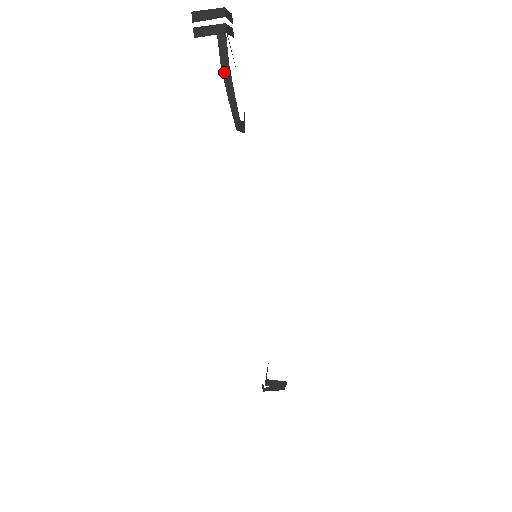
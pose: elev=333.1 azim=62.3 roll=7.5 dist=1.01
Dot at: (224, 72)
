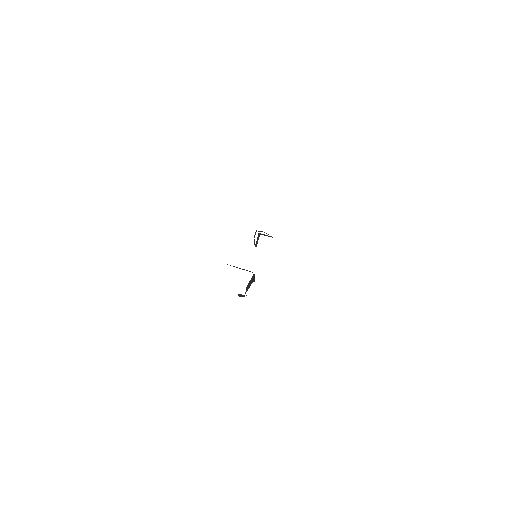
Dot at: occluded
